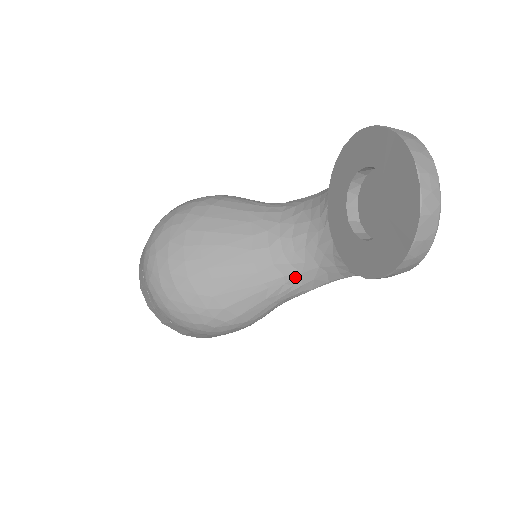
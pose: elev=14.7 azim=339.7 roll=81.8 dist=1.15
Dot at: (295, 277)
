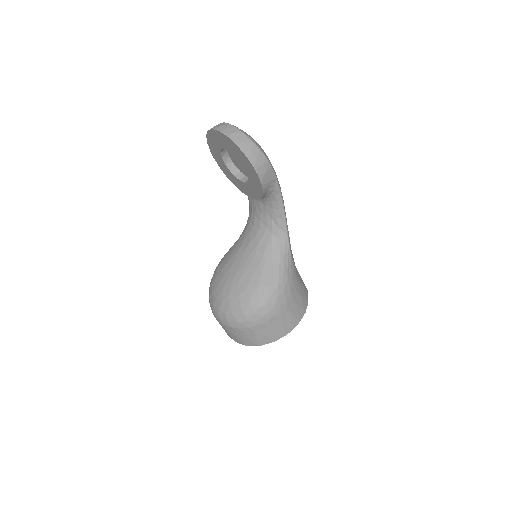
Dot at: (272, 238)
